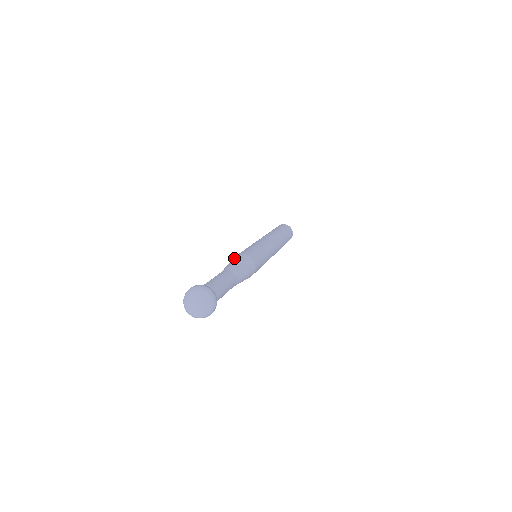
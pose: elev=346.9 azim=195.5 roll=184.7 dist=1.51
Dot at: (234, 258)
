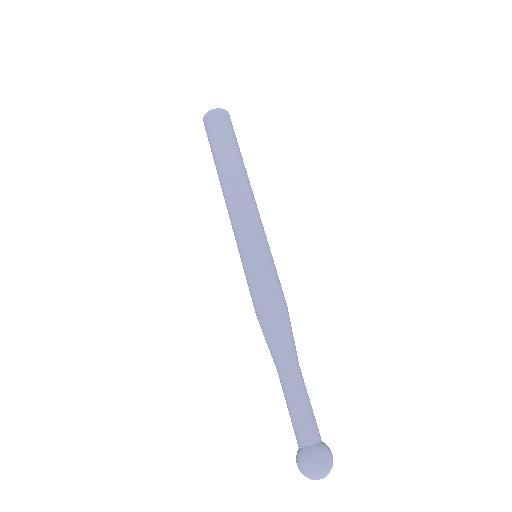
Dot at: occluded
